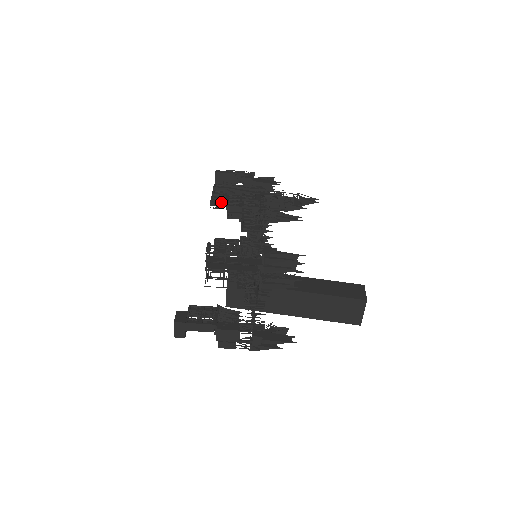
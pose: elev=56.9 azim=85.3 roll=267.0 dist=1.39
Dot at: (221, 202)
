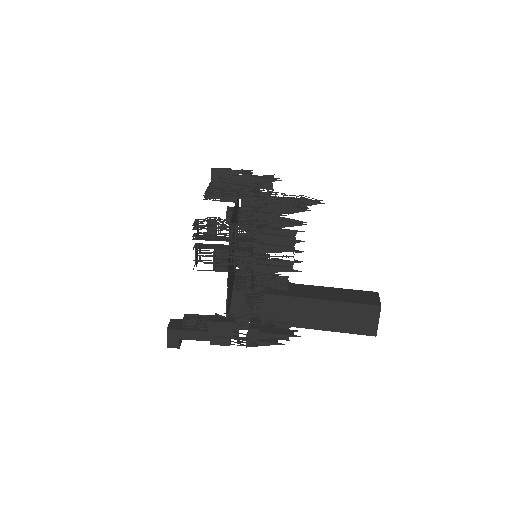
Dot at: (216, 194)
